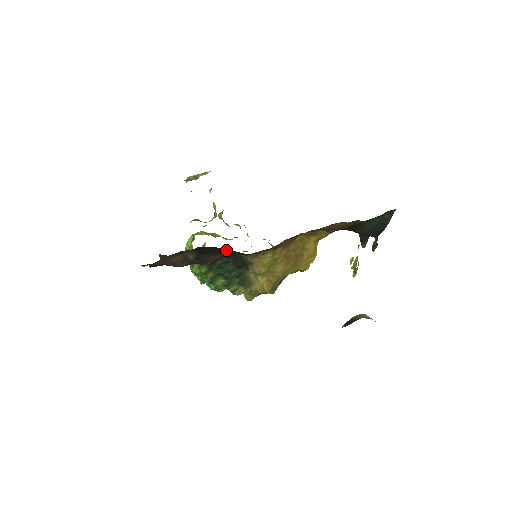
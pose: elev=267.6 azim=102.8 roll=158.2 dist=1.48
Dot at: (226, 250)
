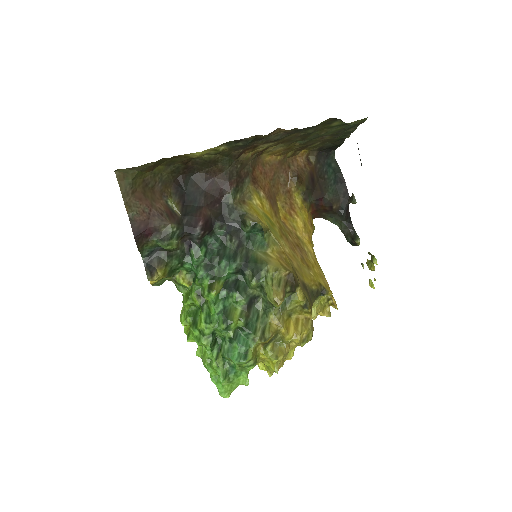
Dot at: (207, 184)
